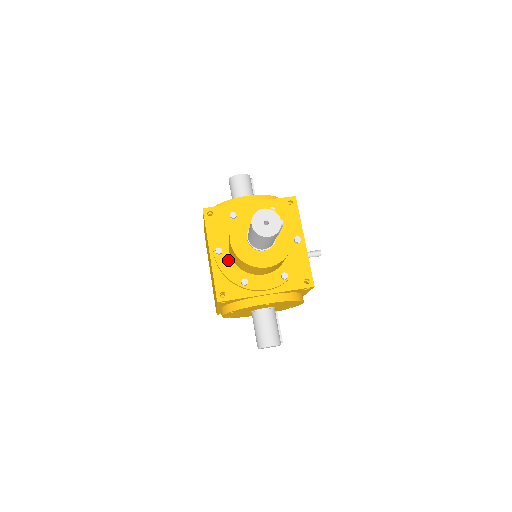
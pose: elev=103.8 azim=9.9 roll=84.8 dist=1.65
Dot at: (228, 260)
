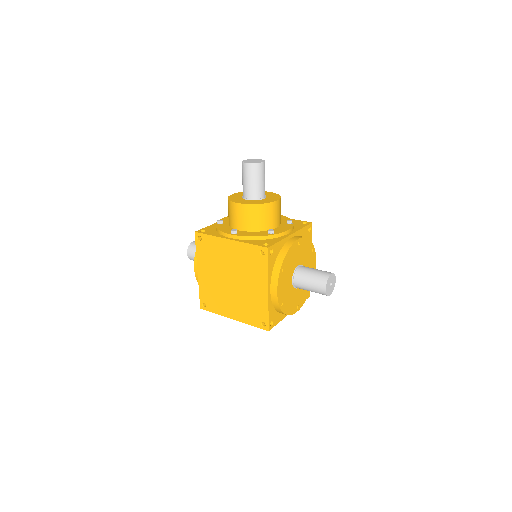
Dot at: (246, 233)
